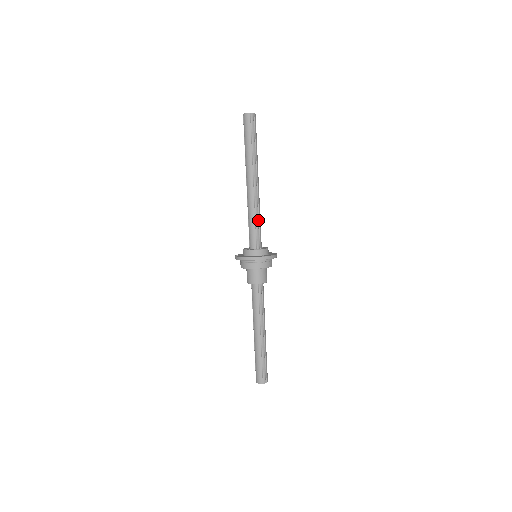
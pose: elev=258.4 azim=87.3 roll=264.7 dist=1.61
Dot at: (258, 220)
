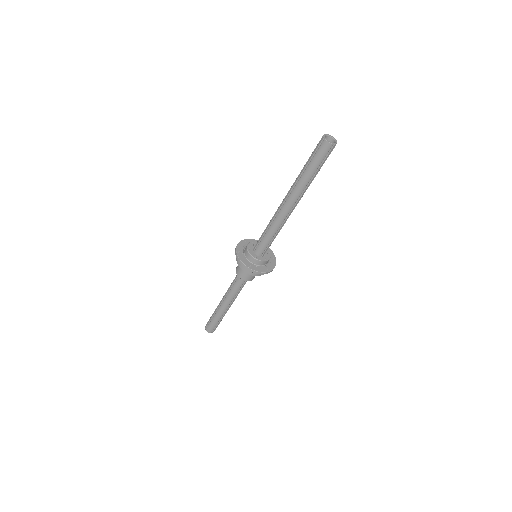
Dot at: (276, 235)
